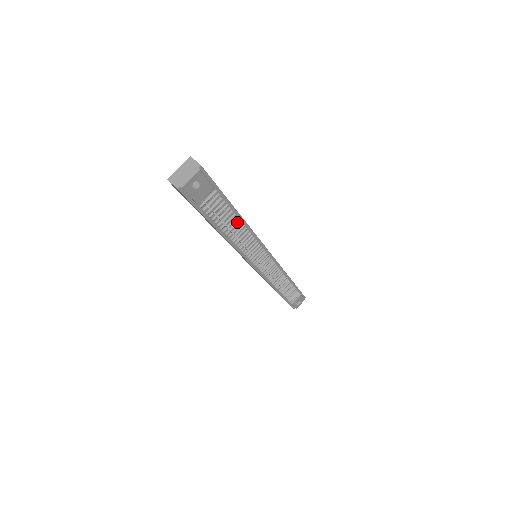
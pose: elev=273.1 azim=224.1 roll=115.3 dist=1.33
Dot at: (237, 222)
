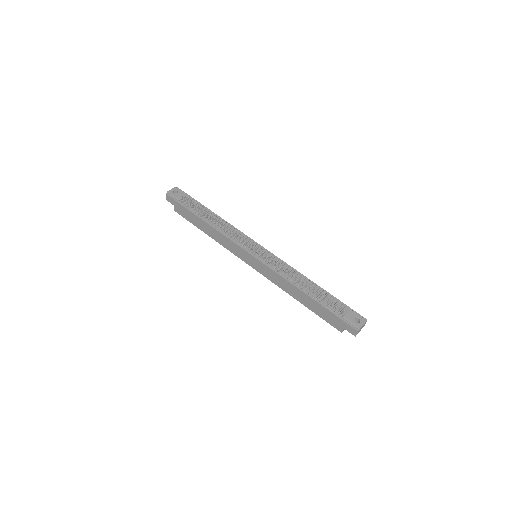
Dot at: (213, 215)
